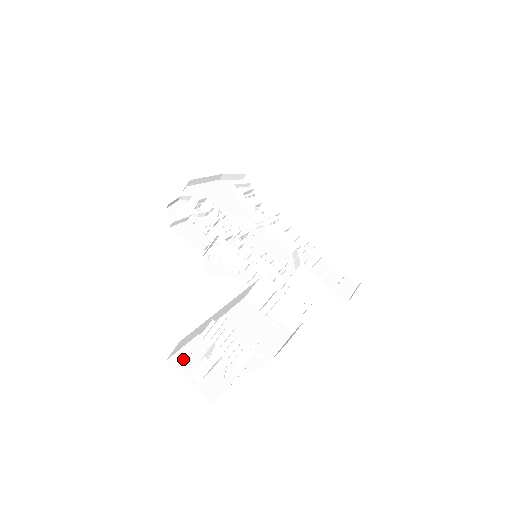
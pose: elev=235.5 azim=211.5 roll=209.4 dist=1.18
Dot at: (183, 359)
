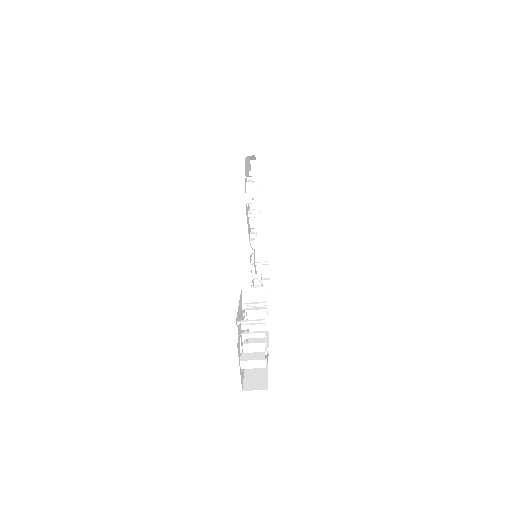
Dot at: (239, 345)
